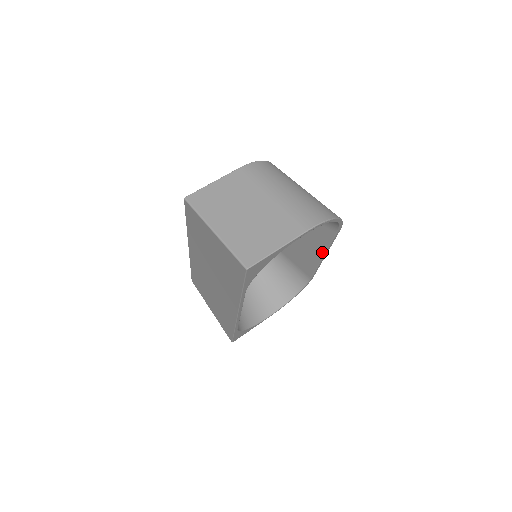
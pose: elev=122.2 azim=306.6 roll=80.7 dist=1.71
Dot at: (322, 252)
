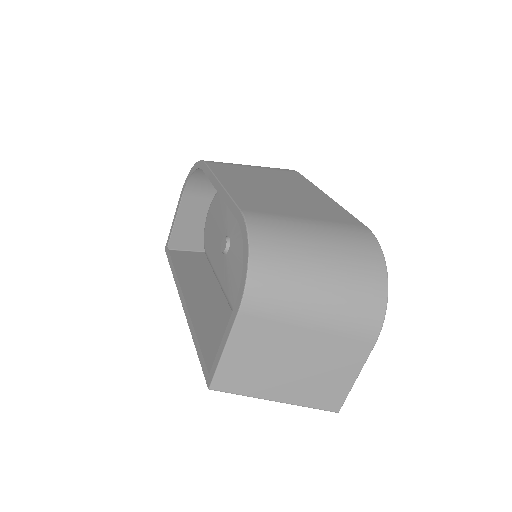
Dot at: occluded
